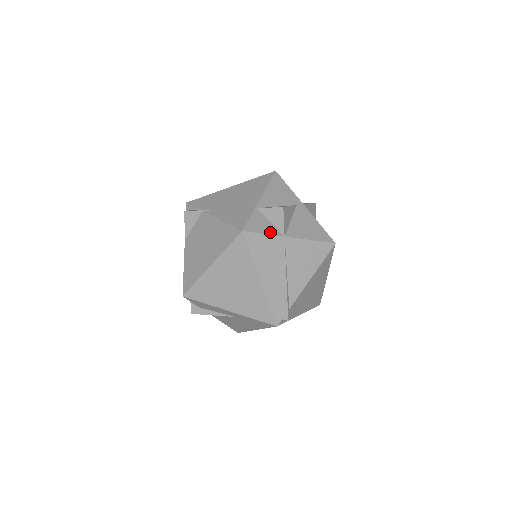
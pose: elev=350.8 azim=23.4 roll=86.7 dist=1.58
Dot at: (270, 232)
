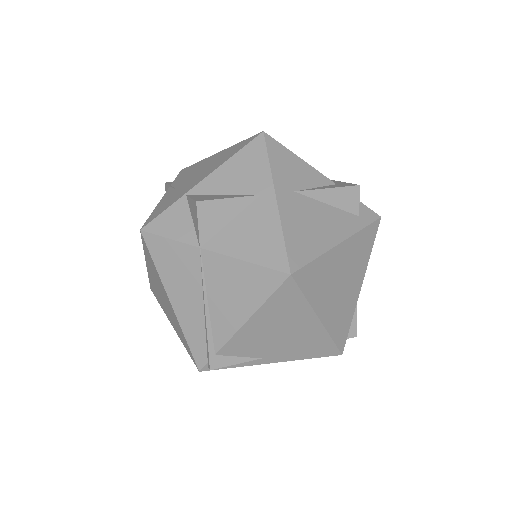
Dot at: (181, 237)
